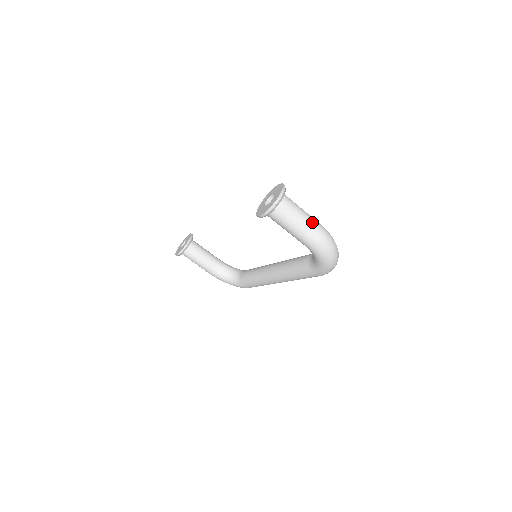
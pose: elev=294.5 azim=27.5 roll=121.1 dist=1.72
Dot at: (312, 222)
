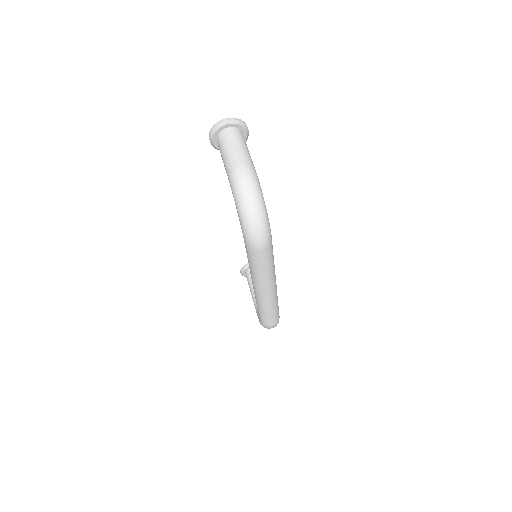
Dot at: (241, 155)
